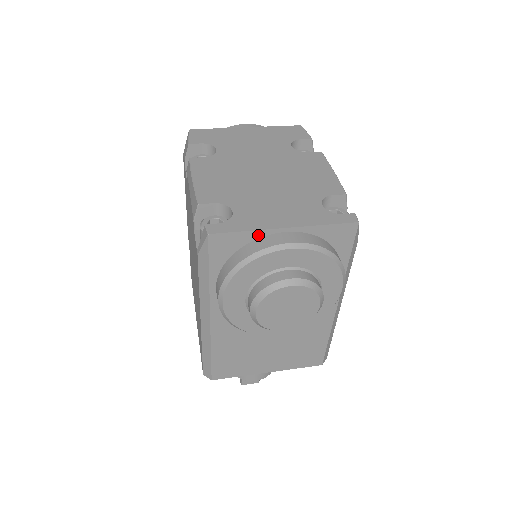
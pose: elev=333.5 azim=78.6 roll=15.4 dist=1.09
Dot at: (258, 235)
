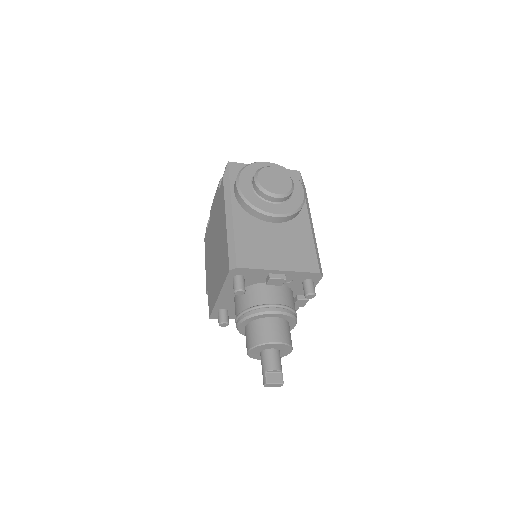
Dot at: occluded
